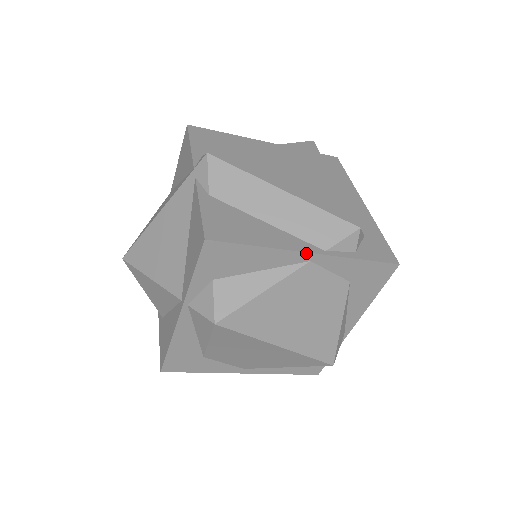
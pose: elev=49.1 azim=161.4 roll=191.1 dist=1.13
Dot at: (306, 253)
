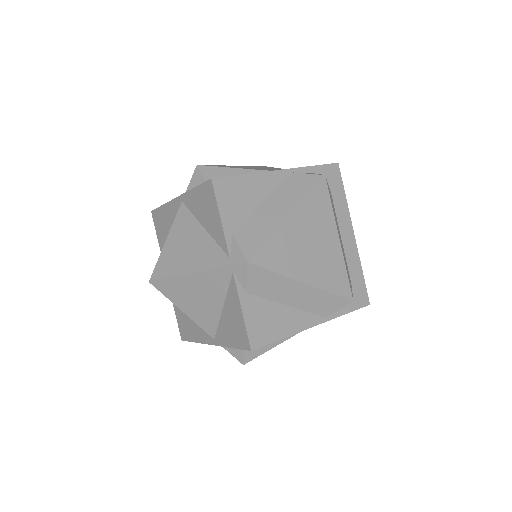
Dot at: (313, 326)
